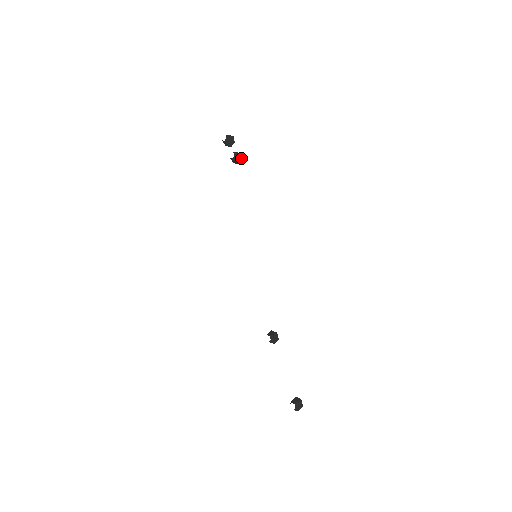
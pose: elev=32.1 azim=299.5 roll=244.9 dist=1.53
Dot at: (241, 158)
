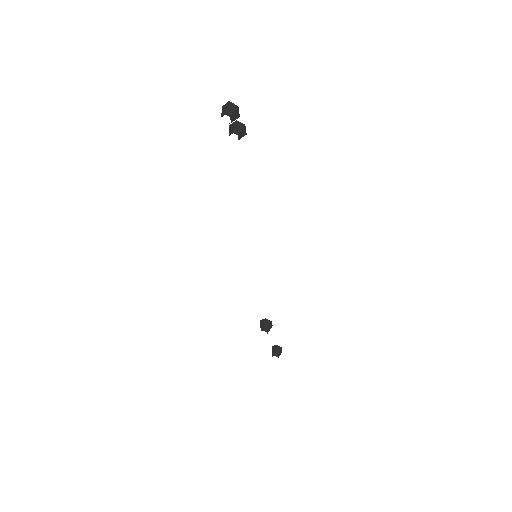
Dot at: (245, 133)
